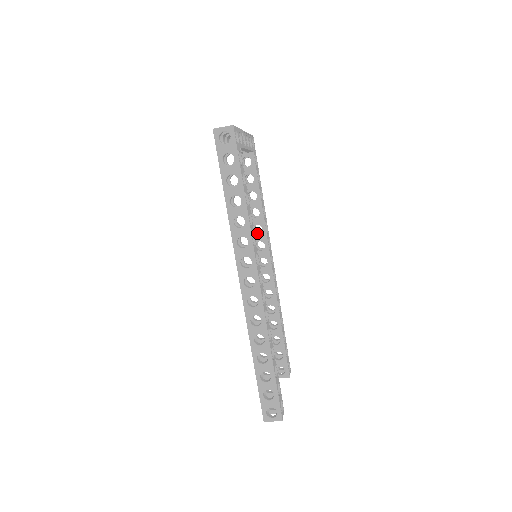
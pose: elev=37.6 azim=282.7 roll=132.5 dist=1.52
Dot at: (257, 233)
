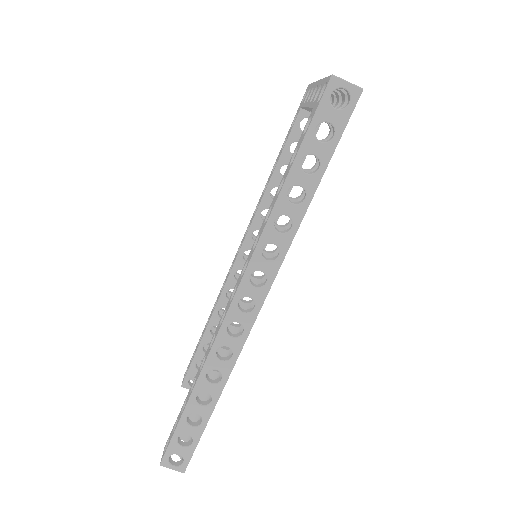
Dot at: (261, 216)
